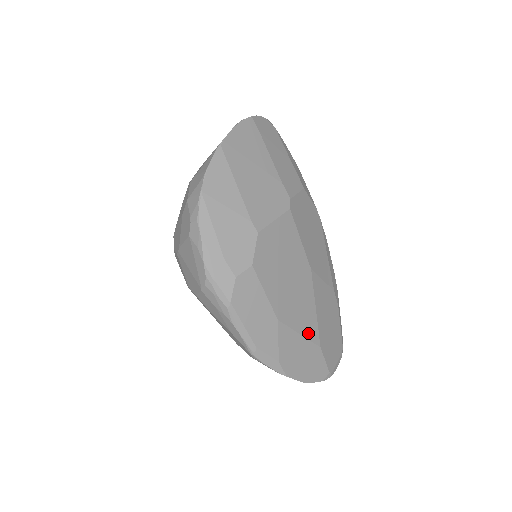
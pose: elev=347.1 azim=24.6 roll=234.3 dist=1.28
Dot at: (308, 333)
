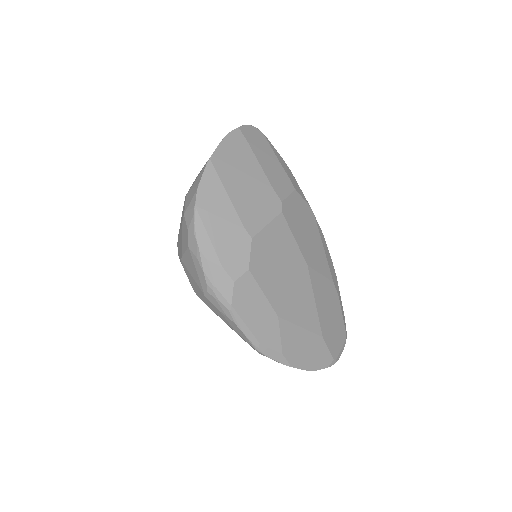
Dot at: (309, 325)
